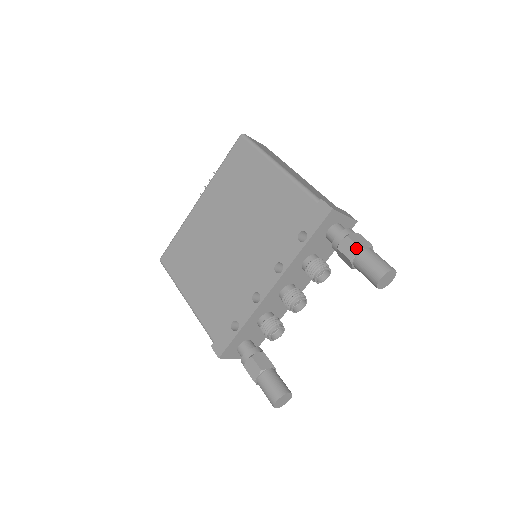
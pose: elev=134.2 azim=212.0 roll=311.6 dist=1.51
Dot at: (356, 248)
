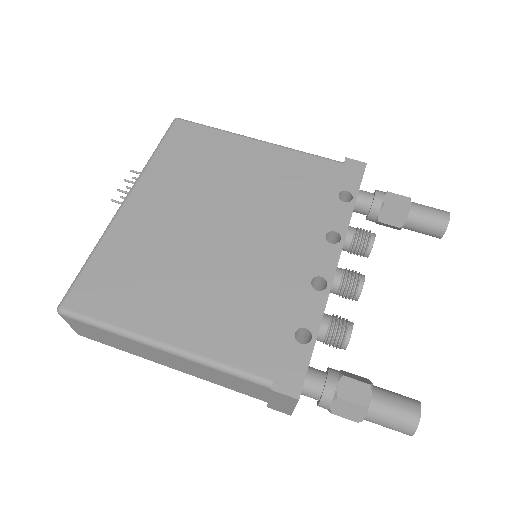
Dot at: (406, 199)
